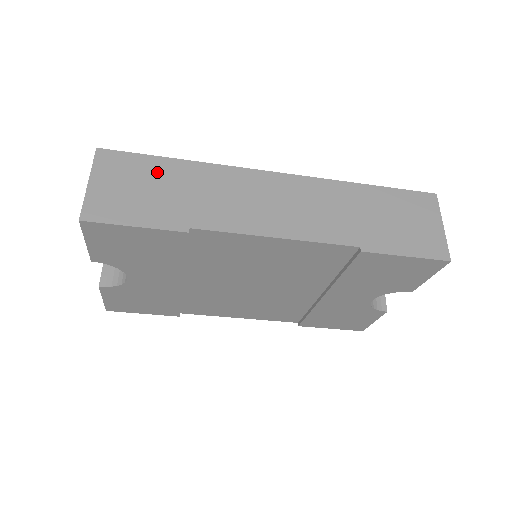
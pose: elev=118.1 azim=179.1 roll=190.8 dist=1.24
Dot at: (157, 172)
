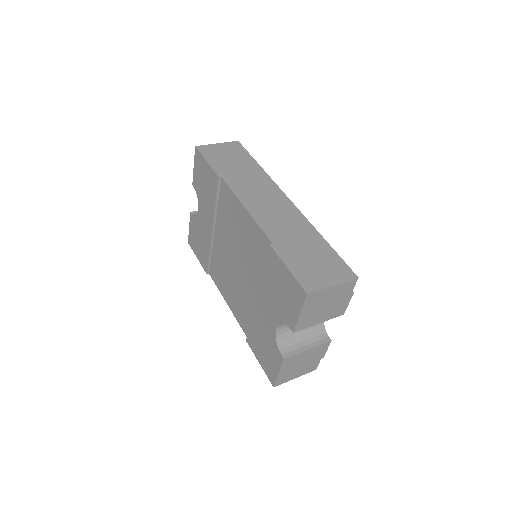
Dot at: (244, 160)
